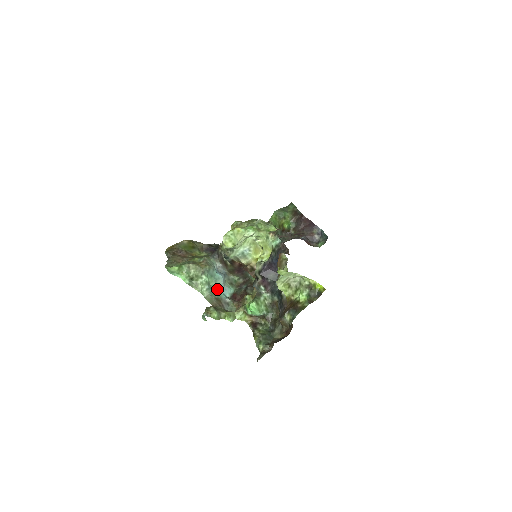
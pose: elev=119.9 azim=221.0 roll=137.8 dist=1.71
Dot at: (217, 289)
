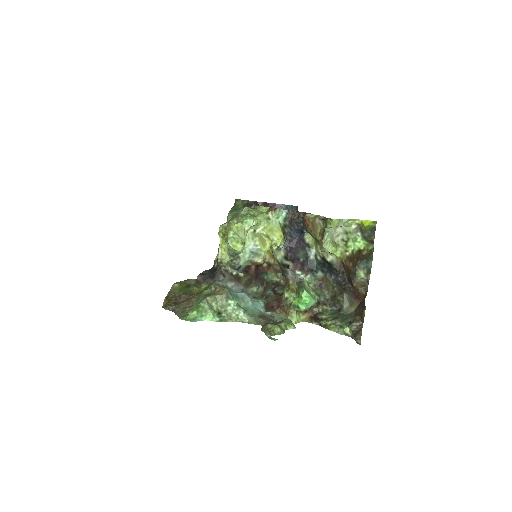
Dot at: (251, 308)
